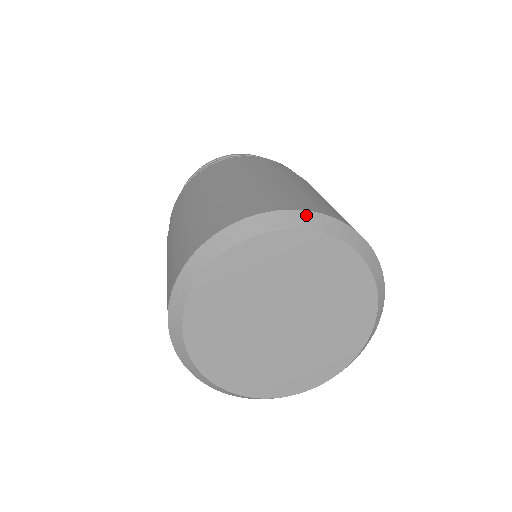
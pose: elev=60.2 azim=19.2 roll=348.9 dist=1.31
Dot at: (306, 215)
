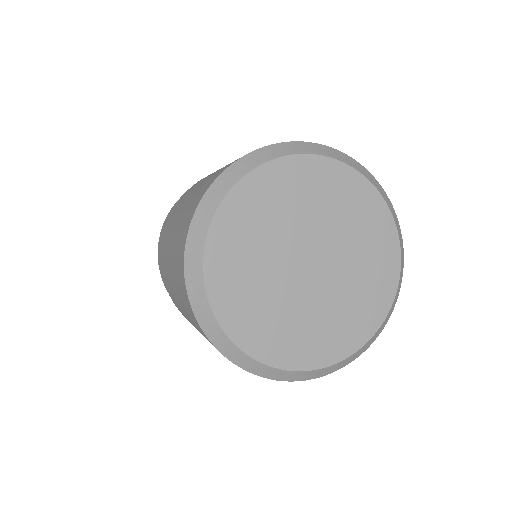
Dot at: (218, 183)
